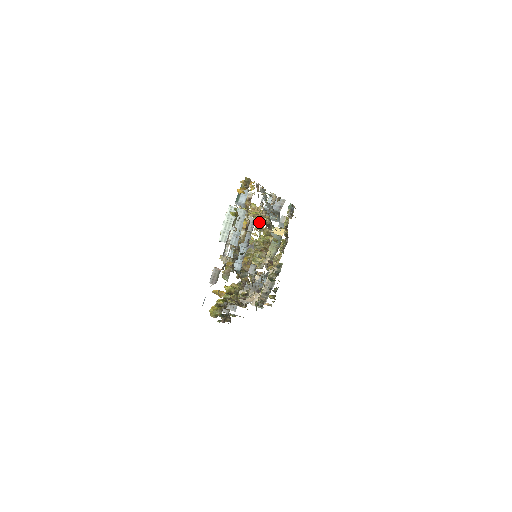
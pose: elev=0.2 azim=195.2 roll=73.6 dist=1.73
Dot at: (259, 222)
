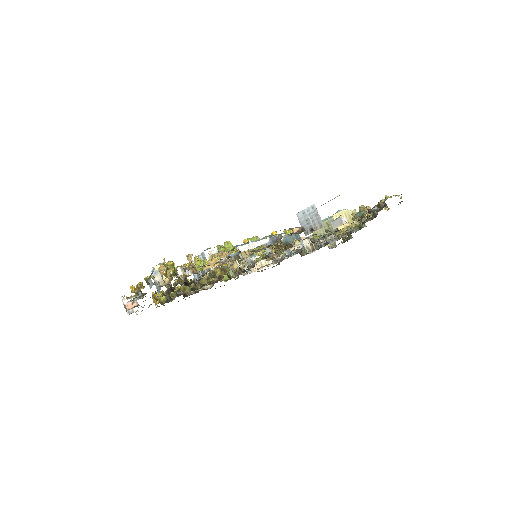
Dot at: (242, 253)
